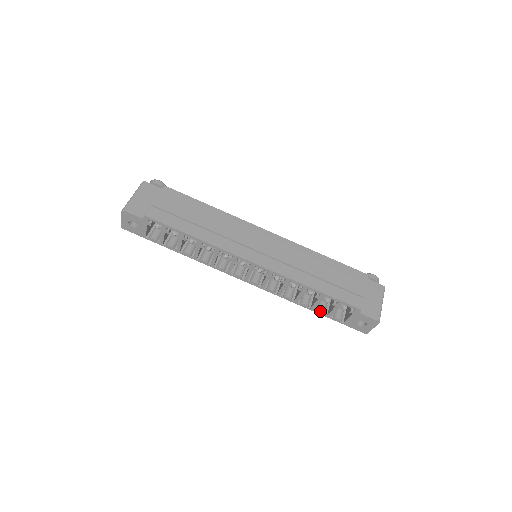
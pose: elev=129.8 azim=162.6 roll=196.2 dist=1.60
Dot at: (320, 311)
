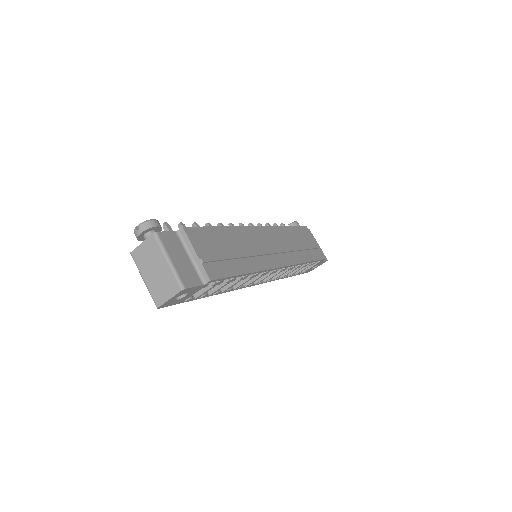
Dot at: (294, 274)
